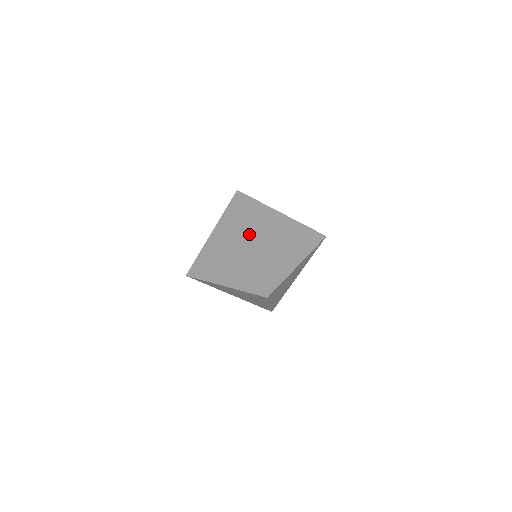
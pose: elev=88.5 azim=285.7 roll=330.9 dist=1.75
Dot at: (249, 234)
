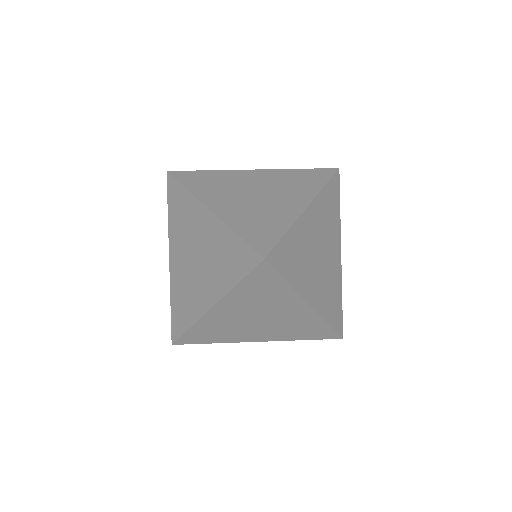
Dot at: (217, 302)
